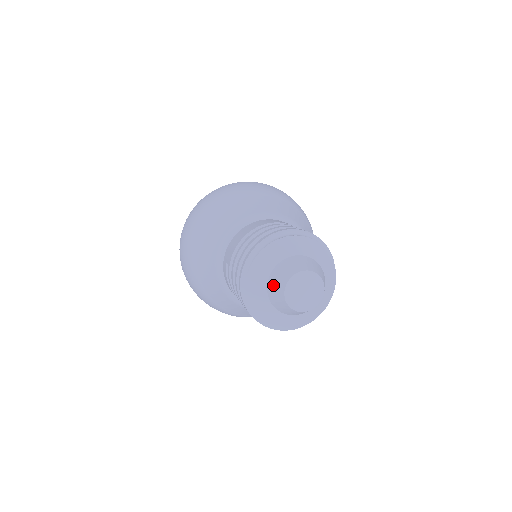
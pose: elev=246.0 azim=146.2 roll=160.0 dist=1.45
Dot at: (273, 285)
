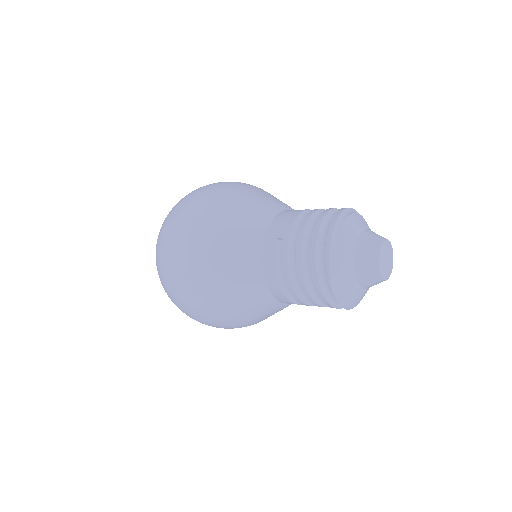
Dot at: (364, 248)
